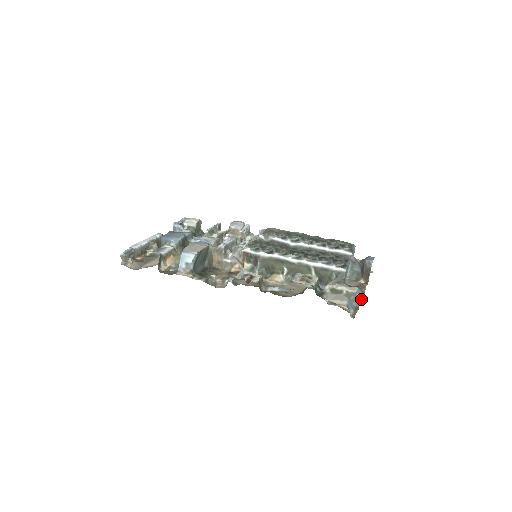
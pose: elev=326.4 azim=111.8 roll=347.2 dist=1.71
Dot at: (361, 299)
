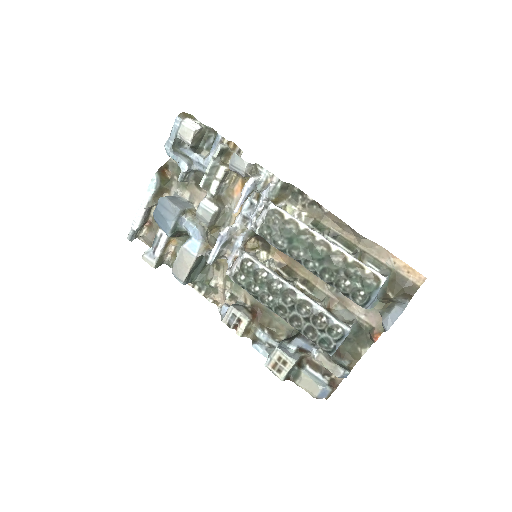
Dot at: (361, 355)
